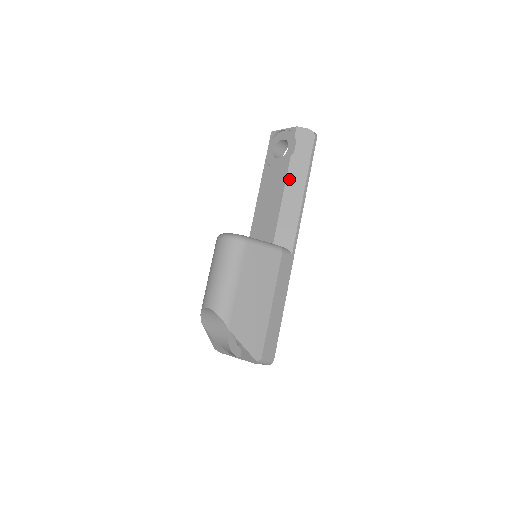
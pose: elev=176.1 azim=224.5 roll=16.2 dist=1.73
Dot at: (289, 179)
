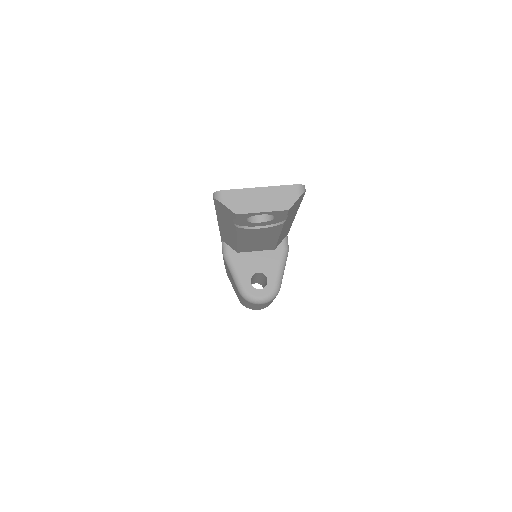
Dot at: occluded
